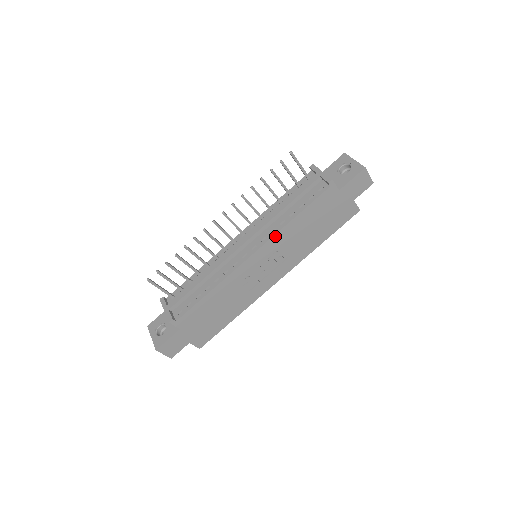
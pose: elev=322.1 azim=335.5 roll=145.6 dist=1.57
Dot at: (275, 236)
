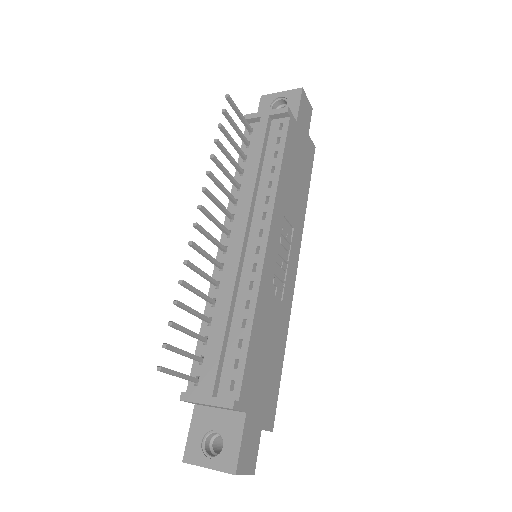
Dot at: (275, 203)
